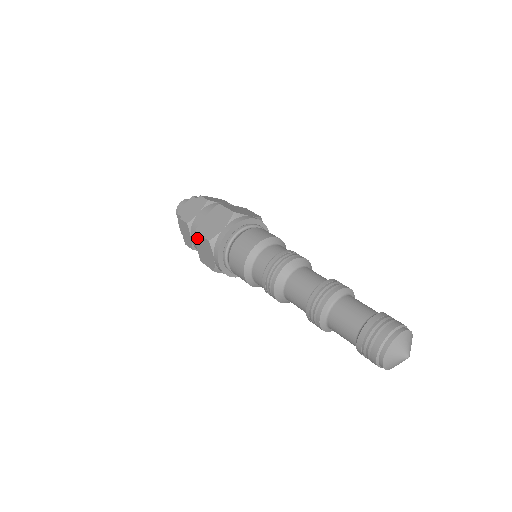
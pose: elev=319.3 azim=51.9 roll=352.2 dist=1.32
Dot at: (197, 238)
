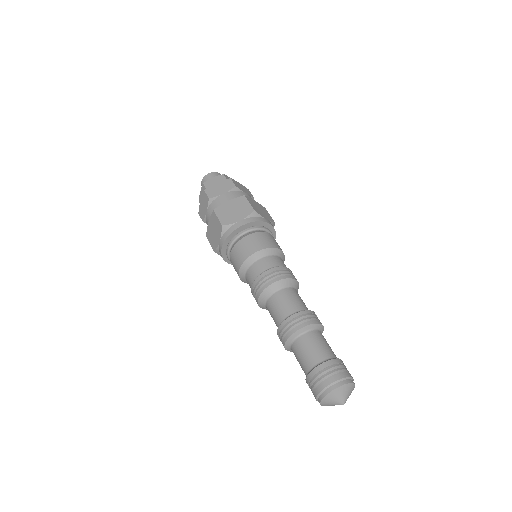
Dot at: (212, 216)
